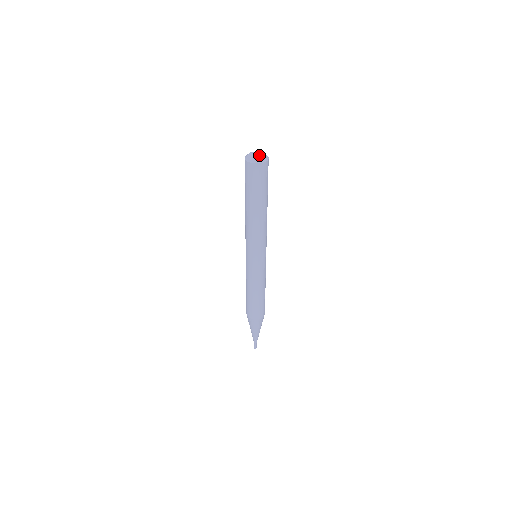
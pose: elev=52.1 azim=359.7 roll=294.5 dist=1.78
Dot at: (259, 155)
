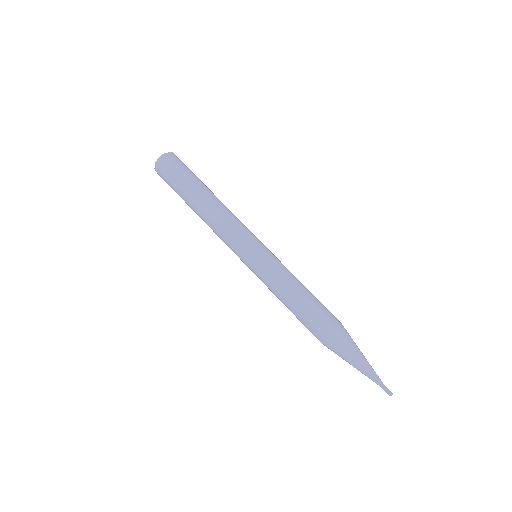
Dot at: occluded
